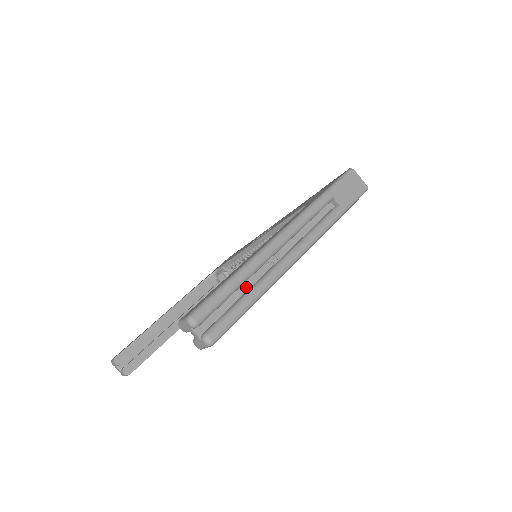
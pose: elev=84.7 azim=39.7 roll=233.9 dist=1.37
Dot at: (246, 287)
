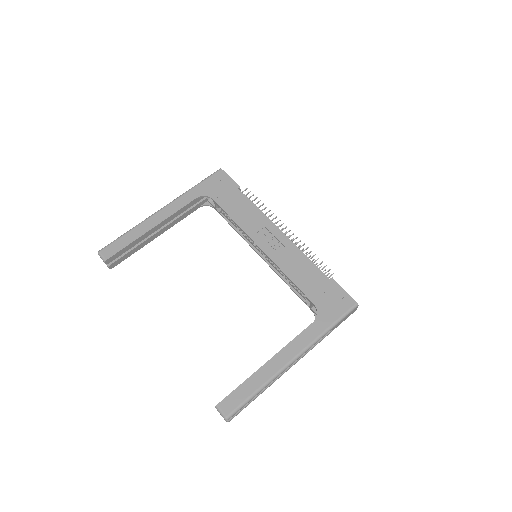
Dot at: occluded
